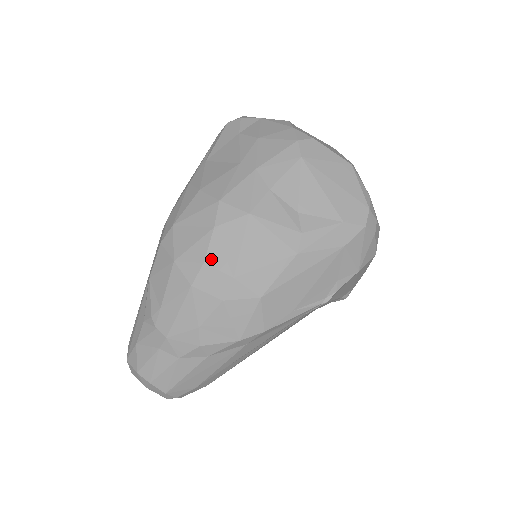
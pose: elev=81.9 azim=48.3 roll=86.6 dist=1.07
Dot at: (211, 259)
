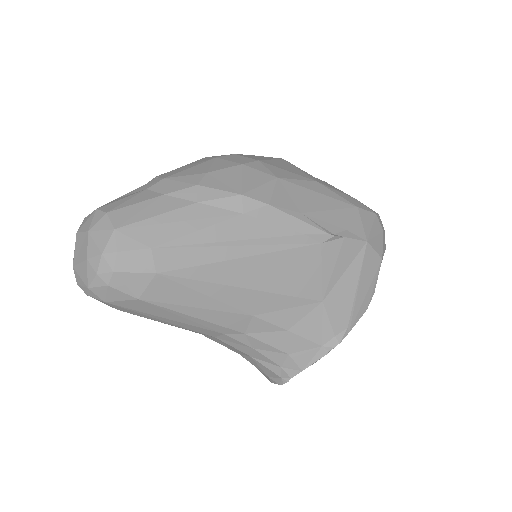
Dot at: (242, 155)
